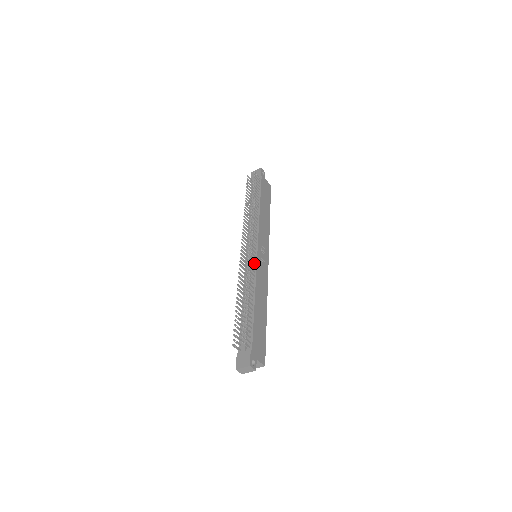
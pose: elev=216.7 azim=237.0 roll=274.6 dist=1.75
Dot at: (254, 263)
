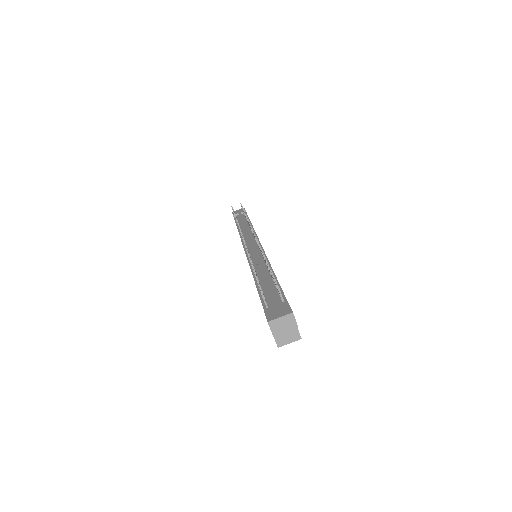
Dot at: occluded
